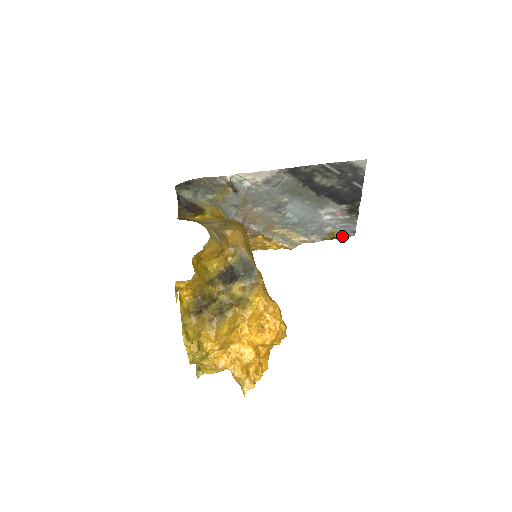
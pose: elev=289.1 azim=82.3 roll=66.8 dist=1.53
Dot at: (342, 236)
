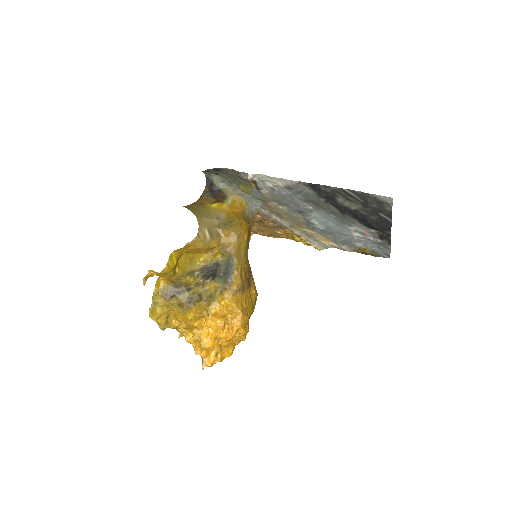
Dot at: (375, 255)
